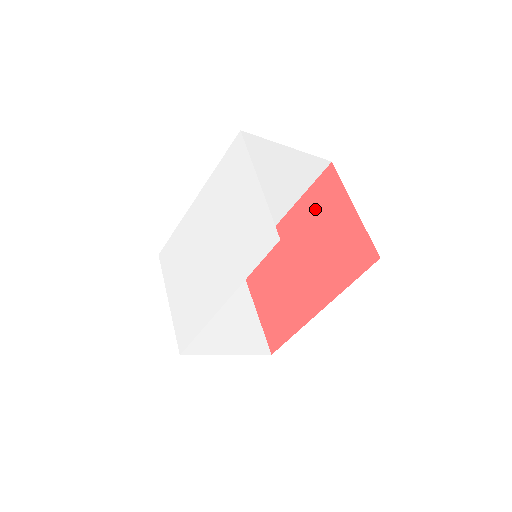
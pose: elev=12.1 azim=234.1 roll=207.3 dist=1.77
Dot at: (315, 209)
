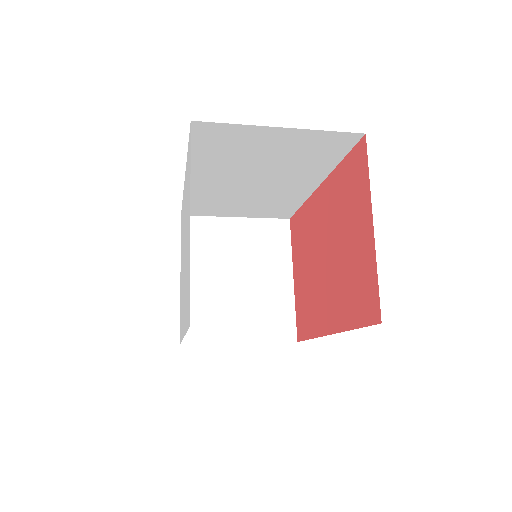
Dot at: (343, 197)
